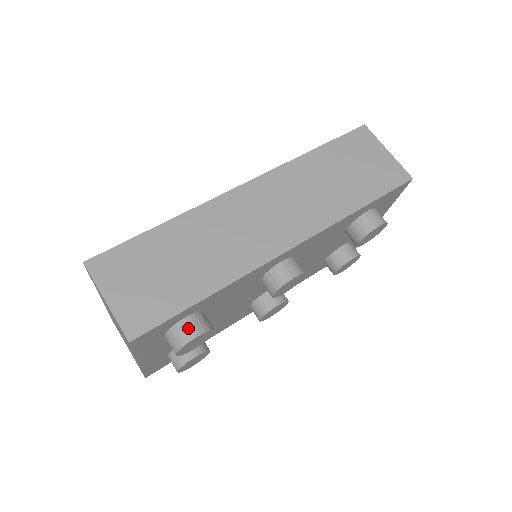
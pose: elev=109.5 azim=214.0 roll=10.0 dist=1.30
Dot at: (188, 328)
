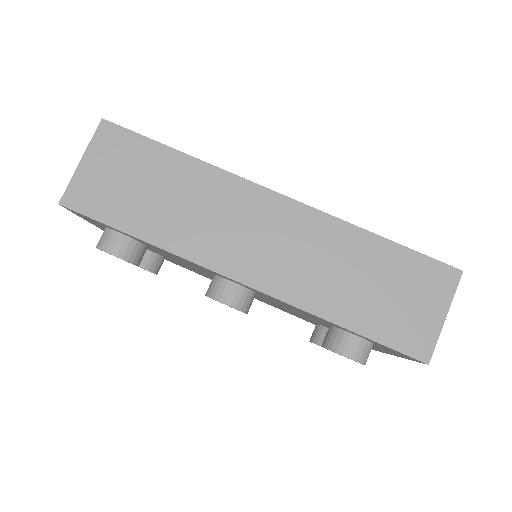
Dot at: (114, 242)
